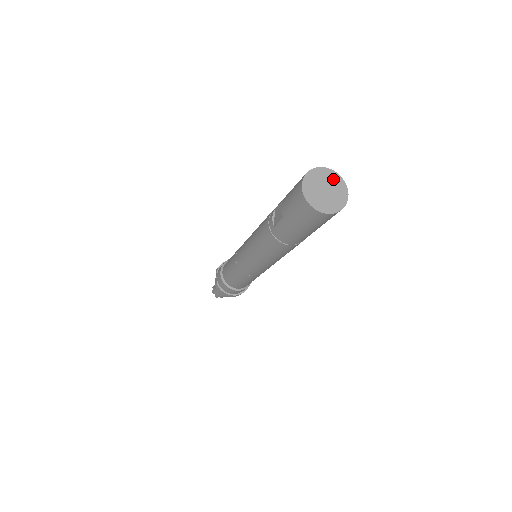
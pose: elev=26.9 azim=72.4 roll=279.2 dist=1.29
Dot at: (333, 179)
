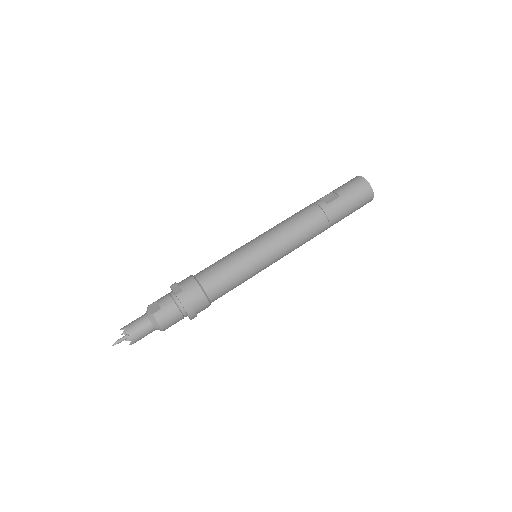
Dot at: occluded
